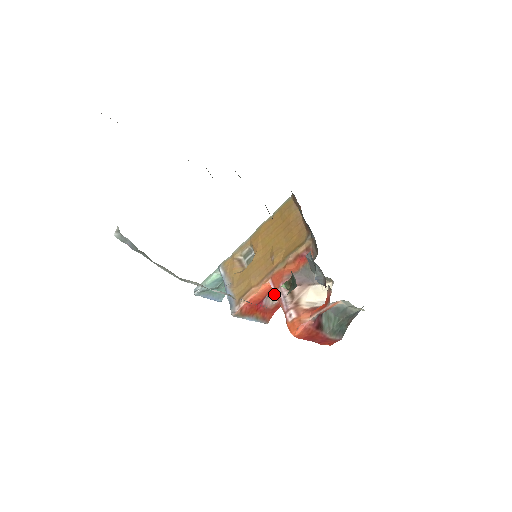
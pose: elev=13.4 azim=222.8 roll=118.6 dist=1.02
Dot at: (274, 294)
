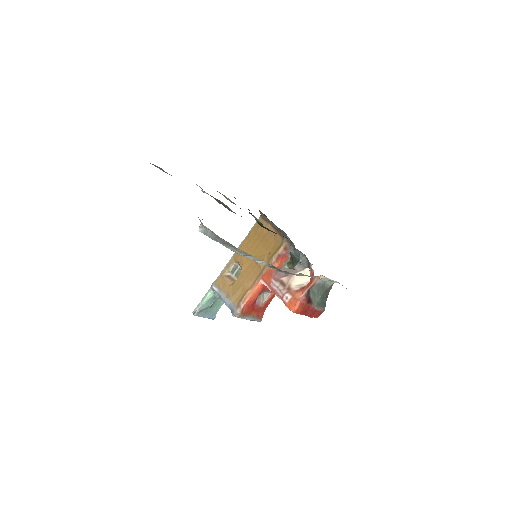
Dot at: (263, 294)
